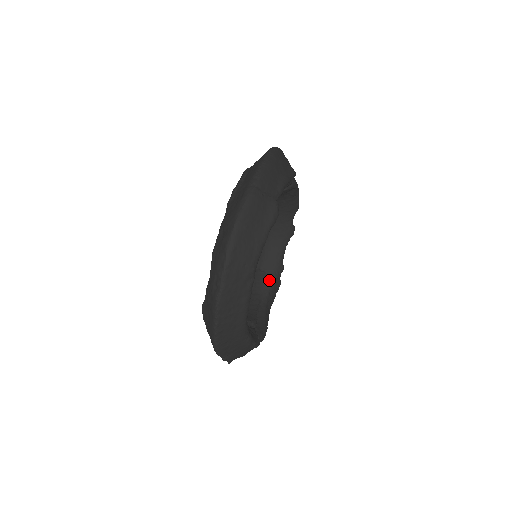
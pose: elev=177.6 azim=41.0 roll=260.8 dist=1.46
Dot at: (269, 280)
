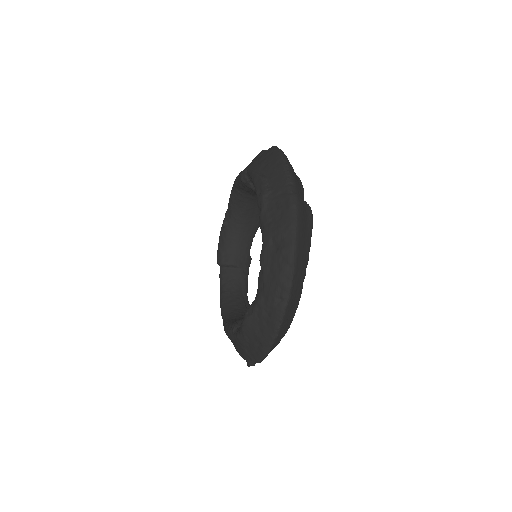
Dot at: (244, 275)
